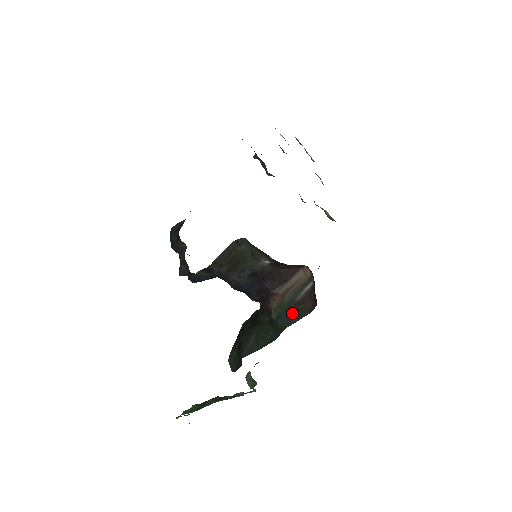
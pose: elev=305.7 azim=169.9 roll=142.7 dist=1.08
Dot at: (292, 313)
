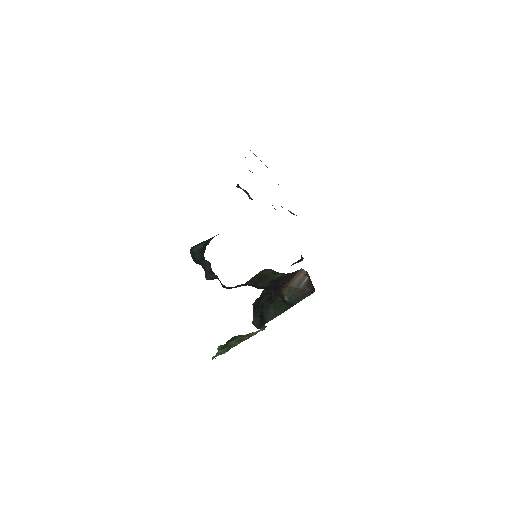
Dot at: (298, 296)
